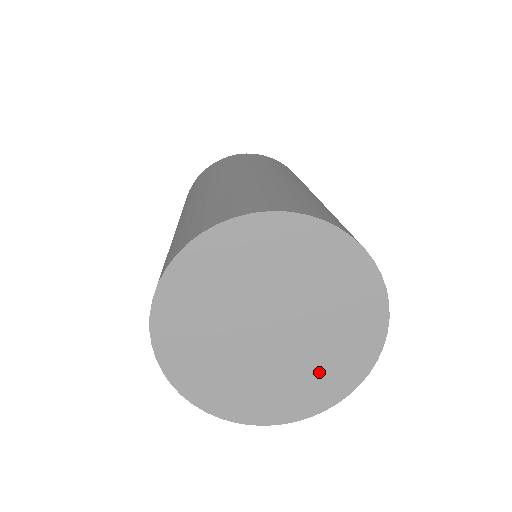
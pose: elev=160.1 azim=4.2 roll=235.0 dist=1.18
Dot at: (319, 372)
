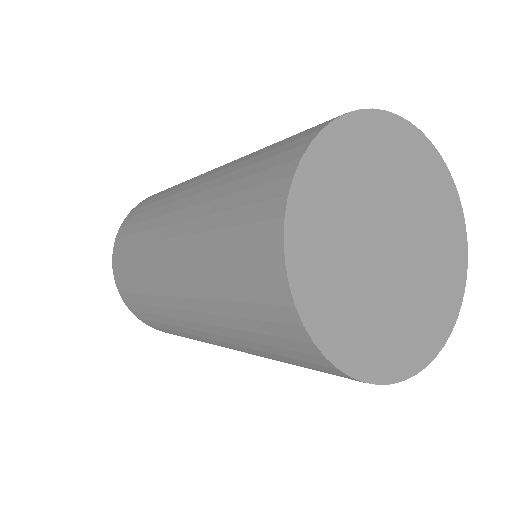
Dot at: (440, 235)
